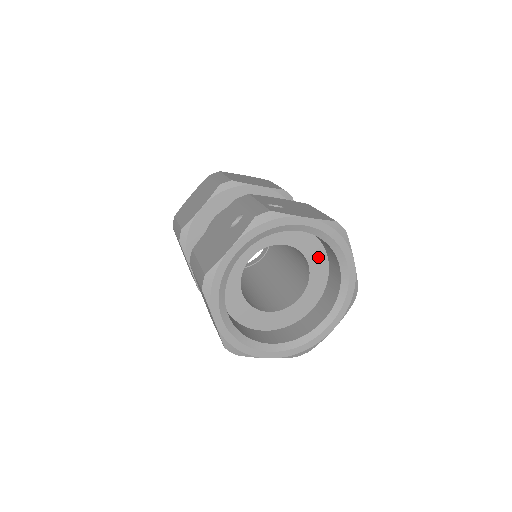
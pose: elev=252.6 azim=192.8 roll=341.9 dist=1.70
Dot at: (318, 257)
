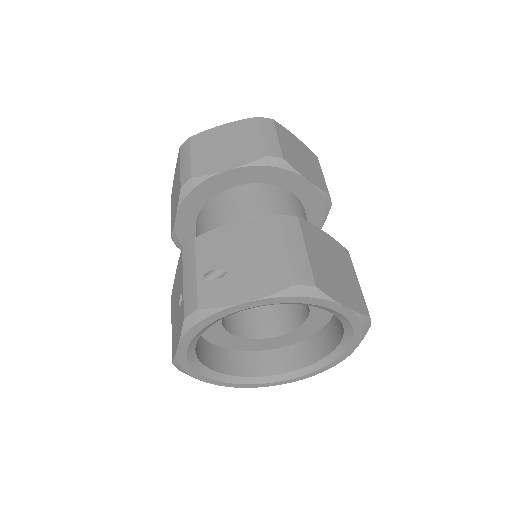
Dot at: occluded
